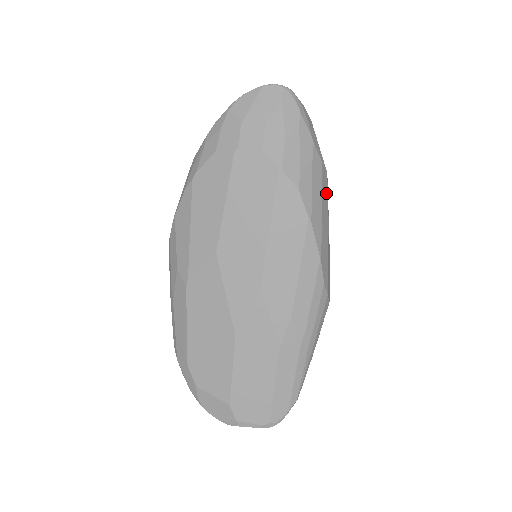
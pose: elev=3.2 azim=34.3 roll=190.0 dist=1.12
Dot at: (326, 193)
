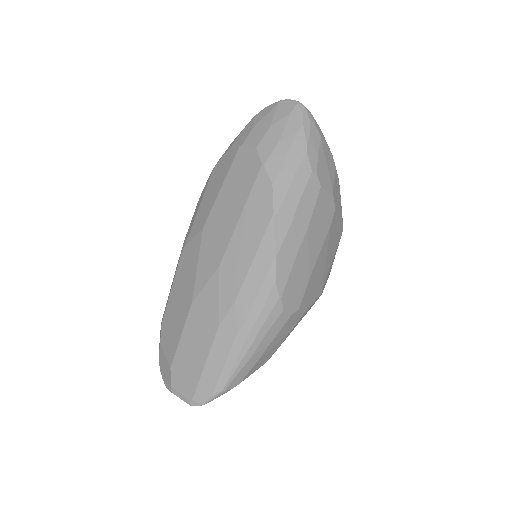
Dot at: (312, 203)
